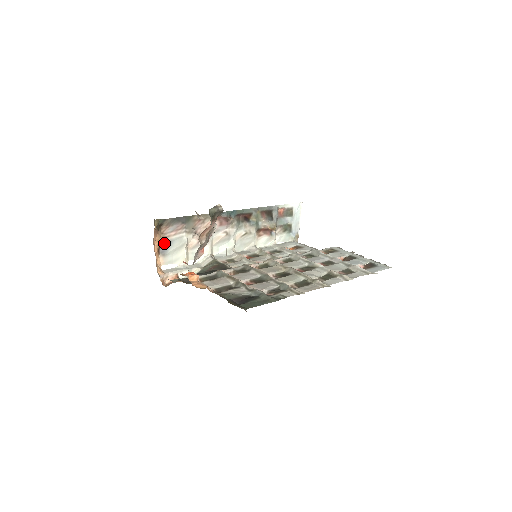
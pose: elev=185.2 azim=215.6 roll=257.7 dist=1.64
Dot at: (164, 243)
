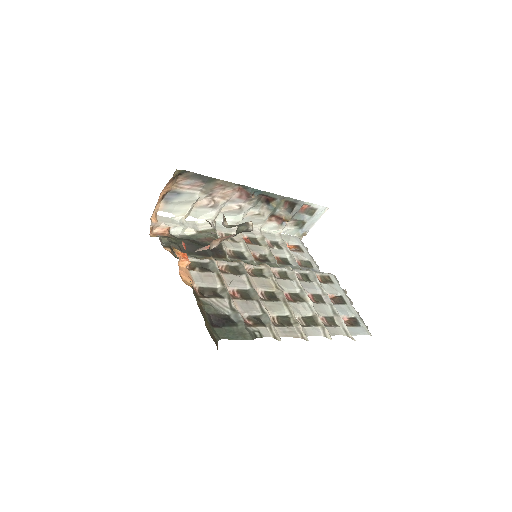
Dot at: (173, 192)
